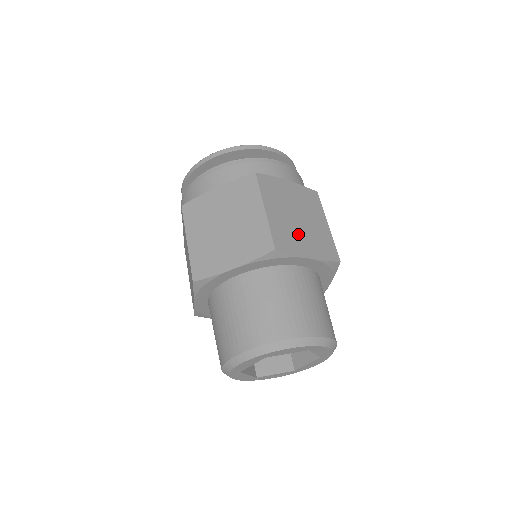
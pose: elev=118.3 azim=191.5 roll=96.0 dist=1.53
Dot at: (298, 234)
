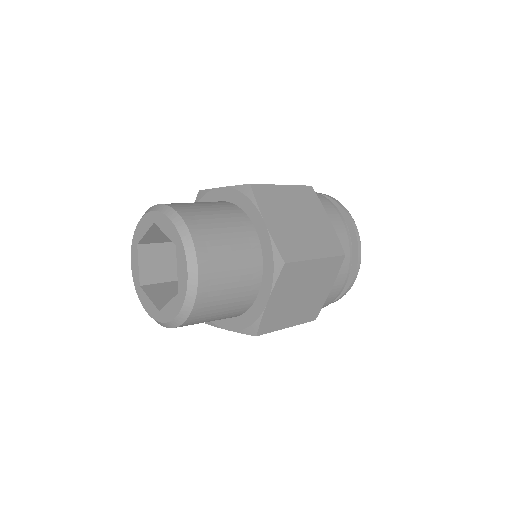
Dot at: (282, 215)
